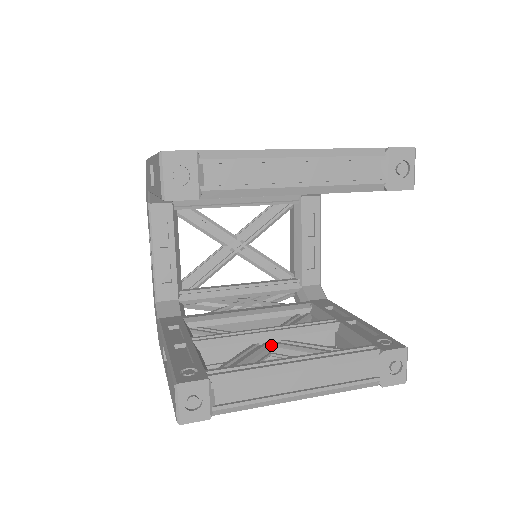
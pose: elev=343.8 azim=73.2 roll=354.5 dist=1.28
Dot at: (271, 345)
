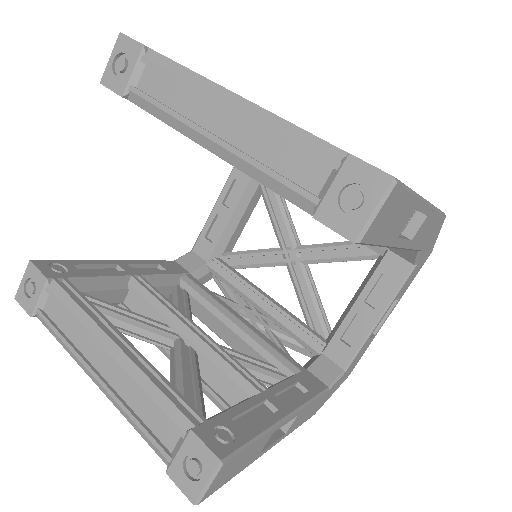
Dot at: (176, 340)
